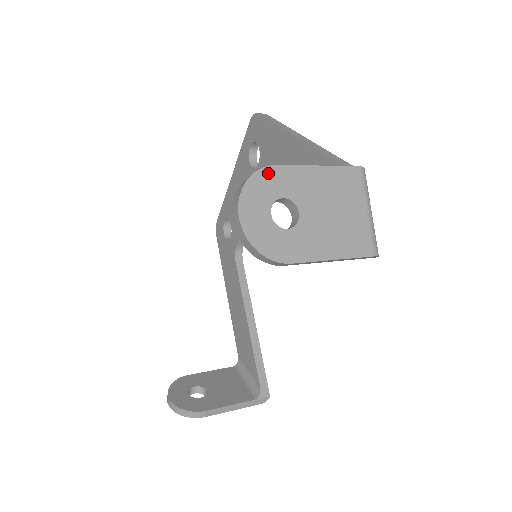
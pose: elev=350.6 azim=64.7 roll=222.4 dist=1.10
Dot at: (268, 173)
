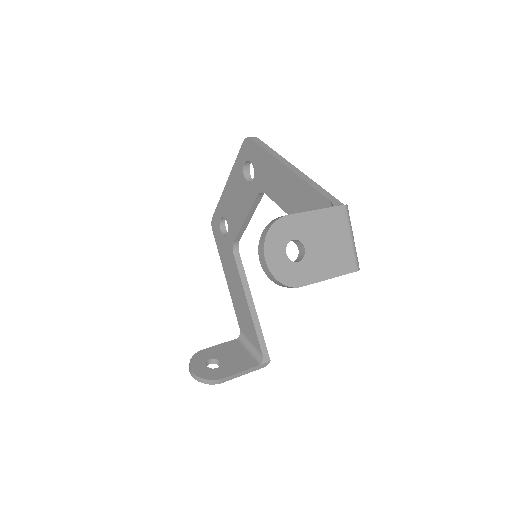
Dot at: (282, 222)
